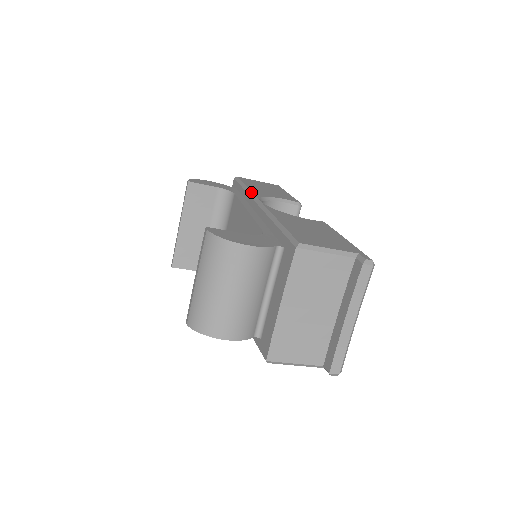
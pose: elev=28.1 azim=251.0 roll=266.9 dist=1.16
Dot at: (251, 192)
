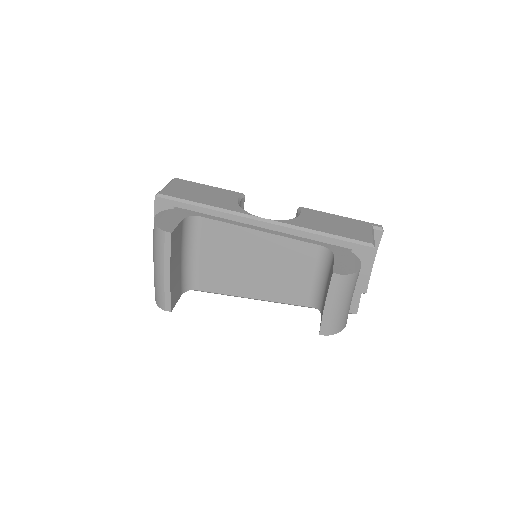
Dot at: (229, 210)
